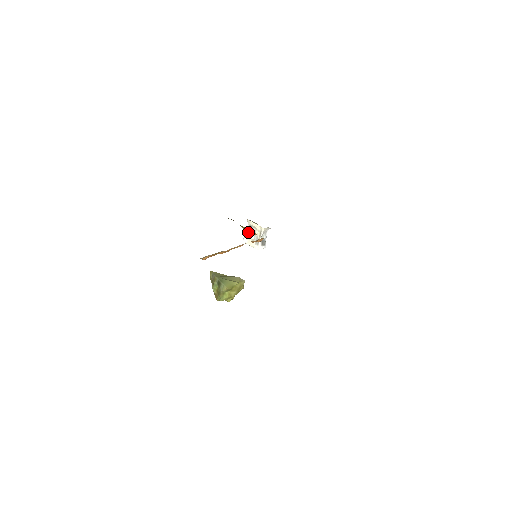
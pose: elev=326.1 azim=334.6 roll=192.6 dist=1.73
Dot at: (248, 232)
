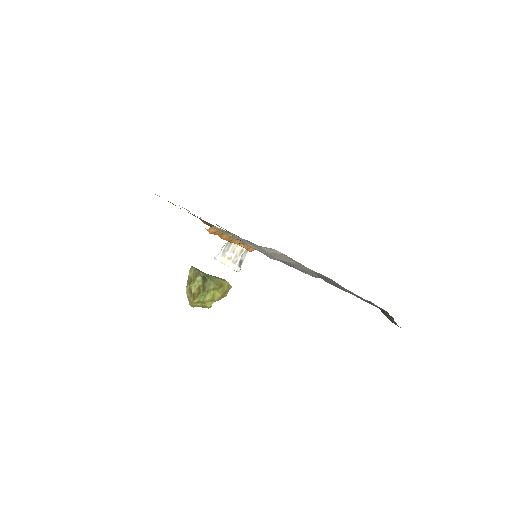
Dot at: (225, 249)
